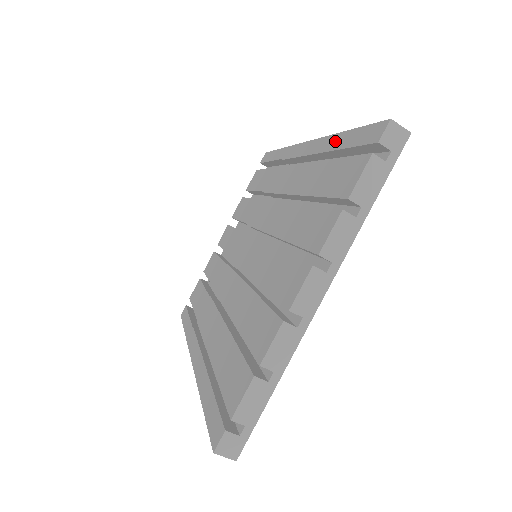
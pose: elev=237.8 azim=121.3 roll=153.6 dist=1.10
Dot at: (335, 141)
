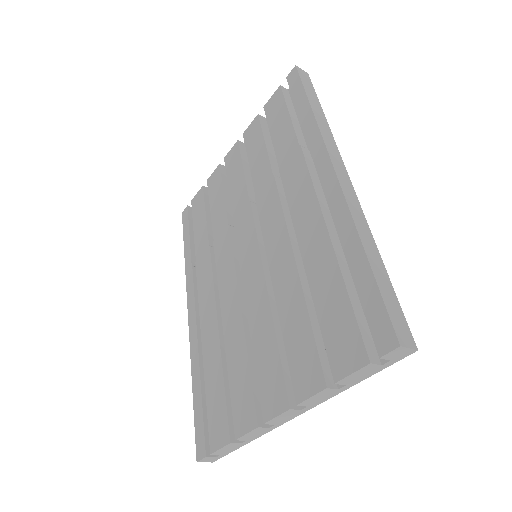
Dot at: (354, 252)
